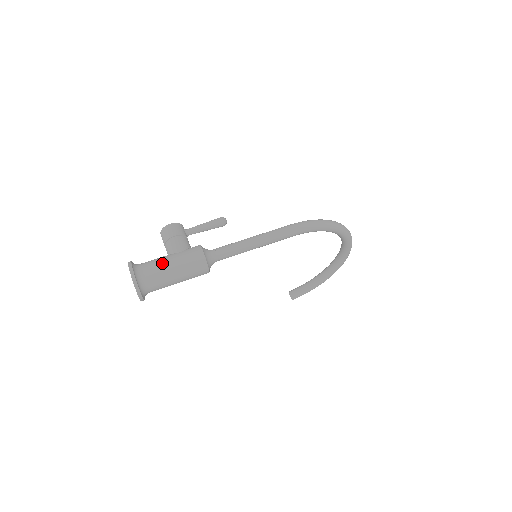
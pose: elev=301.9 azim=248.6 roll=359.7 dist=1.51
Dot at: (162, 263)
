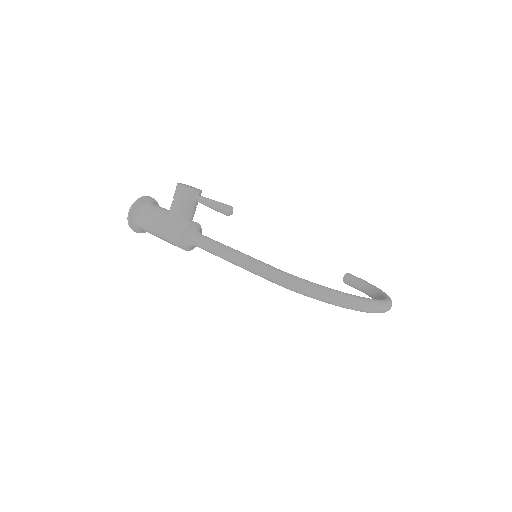
Dot at: (153, 221)
